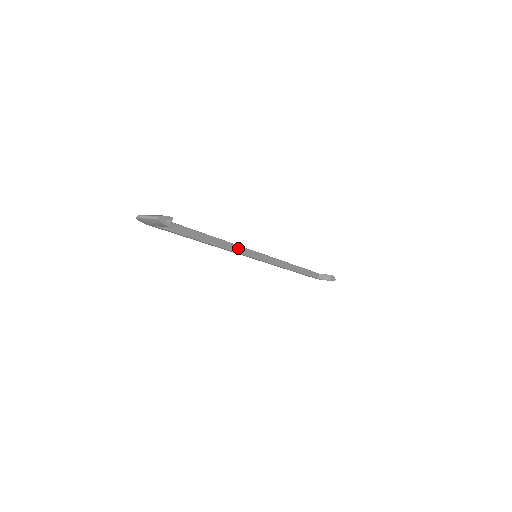
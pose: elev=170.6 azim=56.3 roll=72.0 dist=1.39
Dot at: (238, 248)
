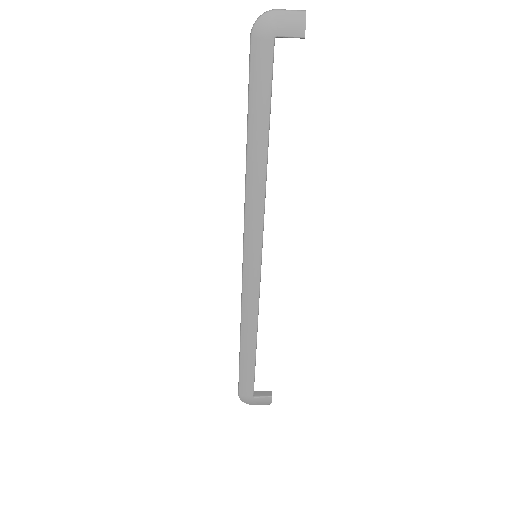
Dot at: (264, 208)
